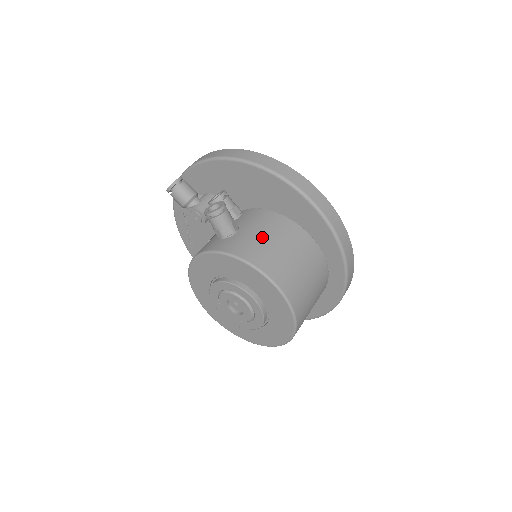
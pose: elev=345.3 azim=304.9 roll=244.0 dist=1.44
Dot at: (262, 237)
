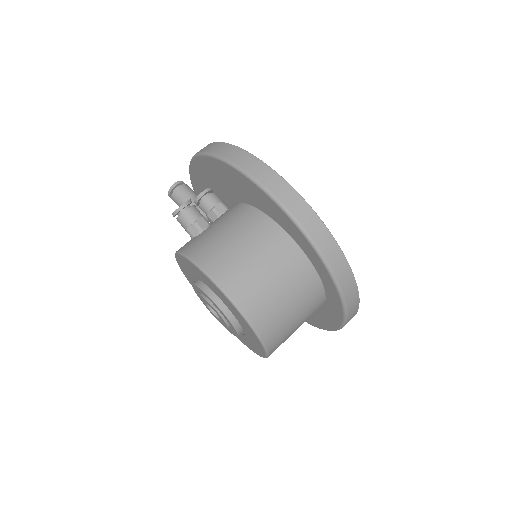
Dot at: (220, 233)
